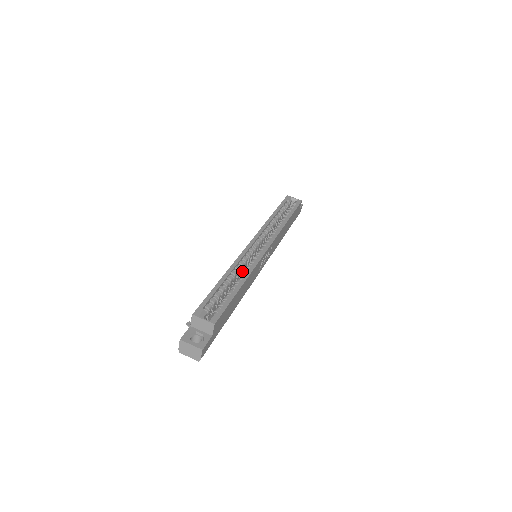
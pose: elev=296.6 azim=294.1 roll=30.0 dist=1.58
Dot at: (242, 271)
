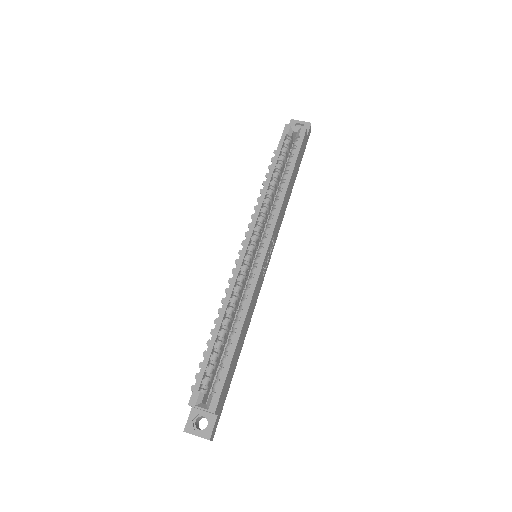
Dot at: (241, 293)
